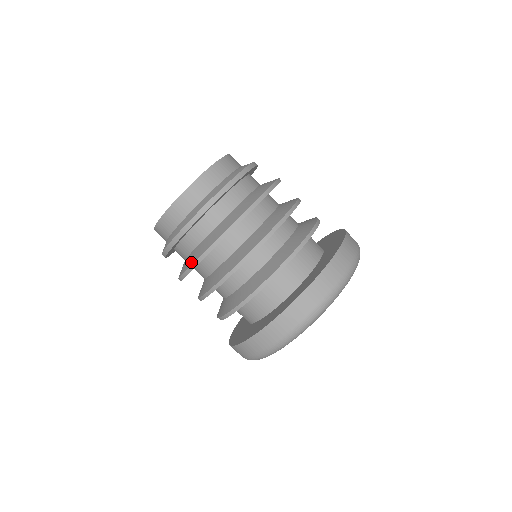
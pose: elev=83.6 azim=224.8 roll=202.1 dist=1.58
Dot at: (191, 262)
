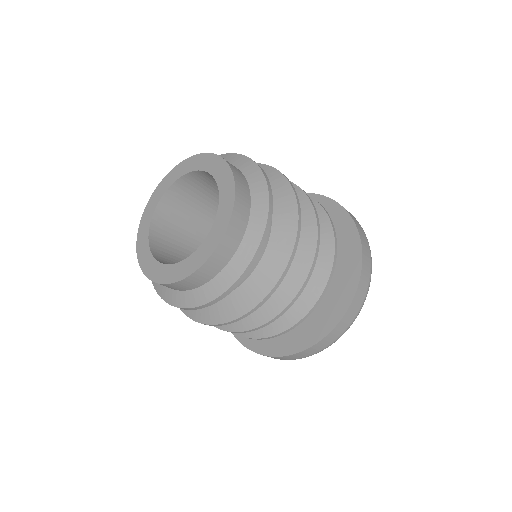
Dot at: occluded
